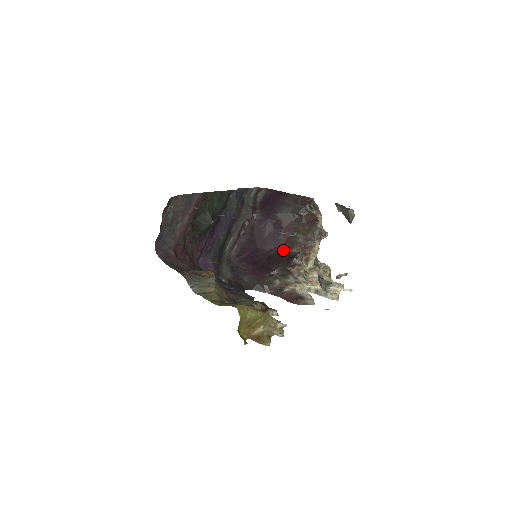
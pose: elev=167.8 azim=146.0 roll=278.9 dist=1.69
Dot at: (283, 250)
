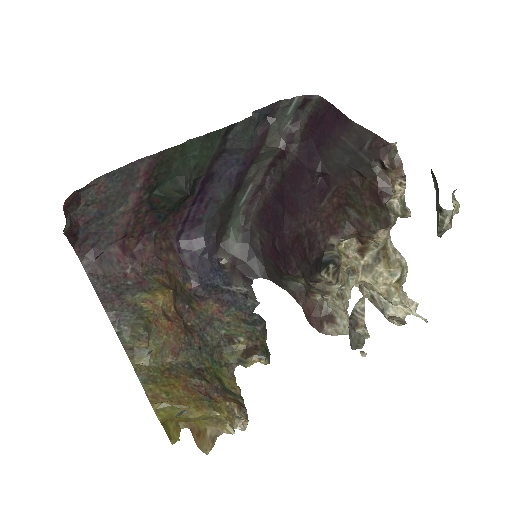
Dot at: (320, 231)
